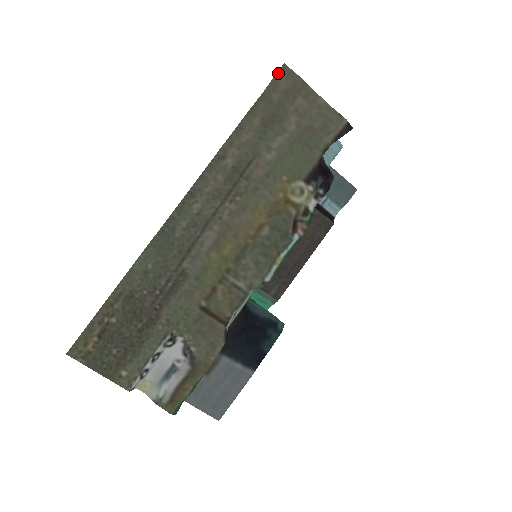
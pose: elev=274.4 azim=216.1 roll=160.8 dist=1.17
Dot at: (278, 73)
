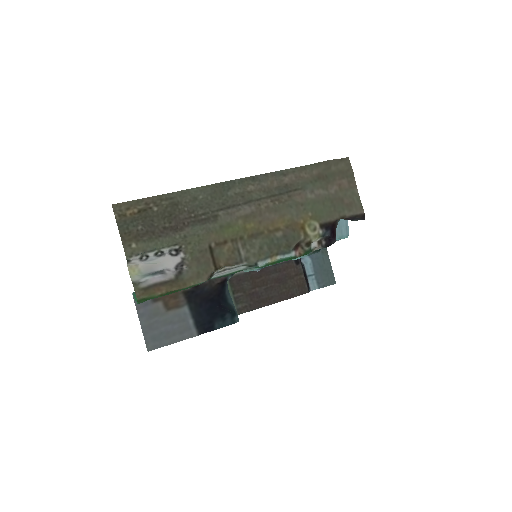
Dot at: (342, 159)
